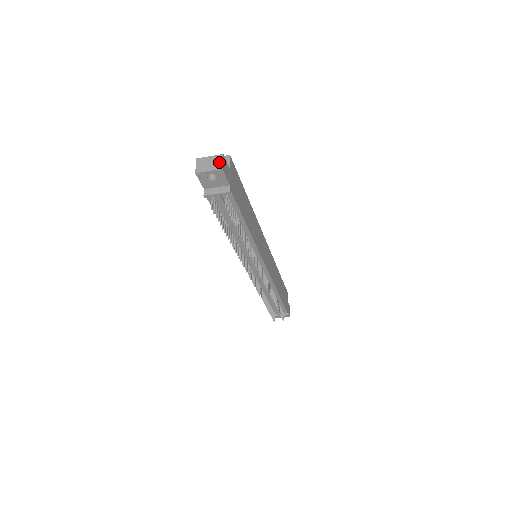
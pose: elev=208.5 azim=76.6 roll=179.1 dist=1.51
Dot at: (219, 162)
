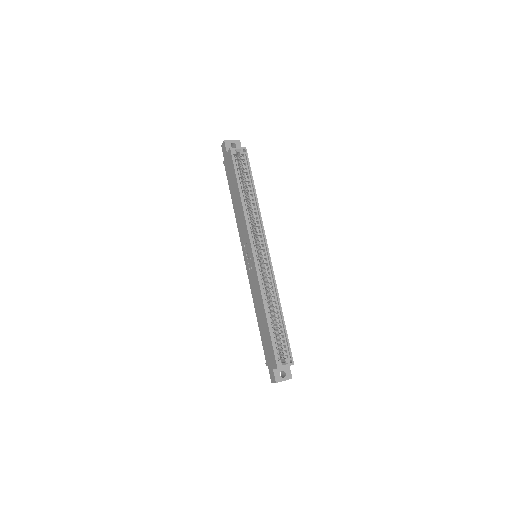
Dot at: occluded
